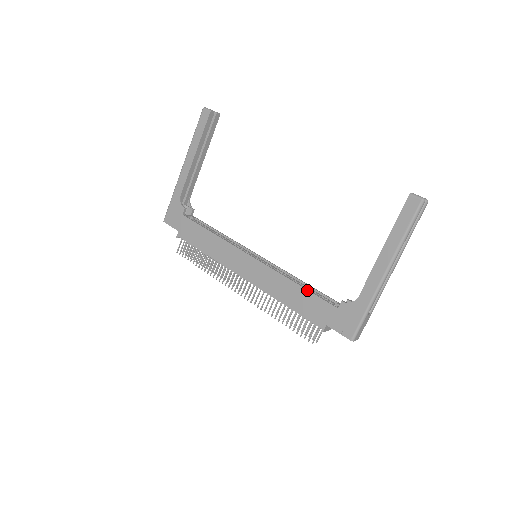
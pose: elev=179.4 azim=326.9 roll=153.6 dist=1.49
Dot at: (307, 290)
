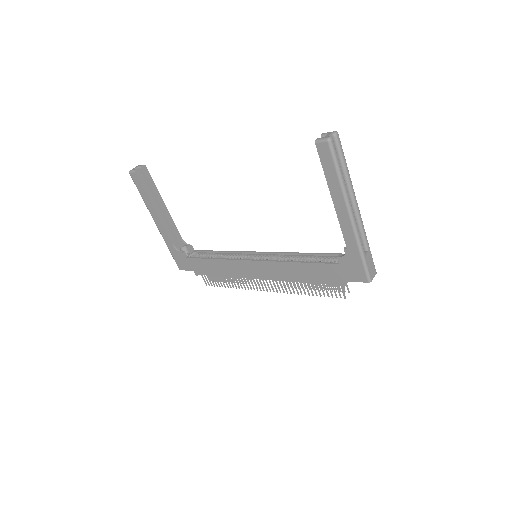
Dot at: (308, 263)
